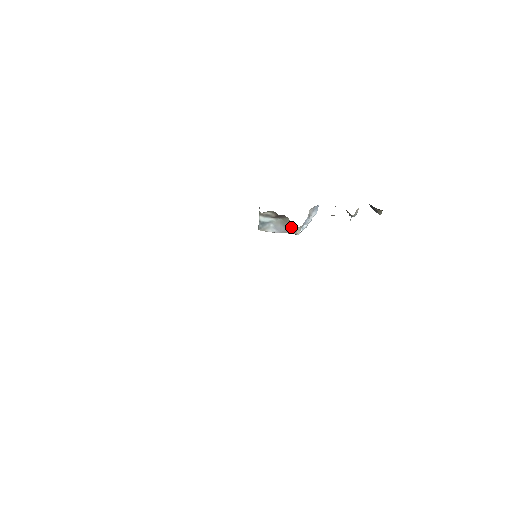
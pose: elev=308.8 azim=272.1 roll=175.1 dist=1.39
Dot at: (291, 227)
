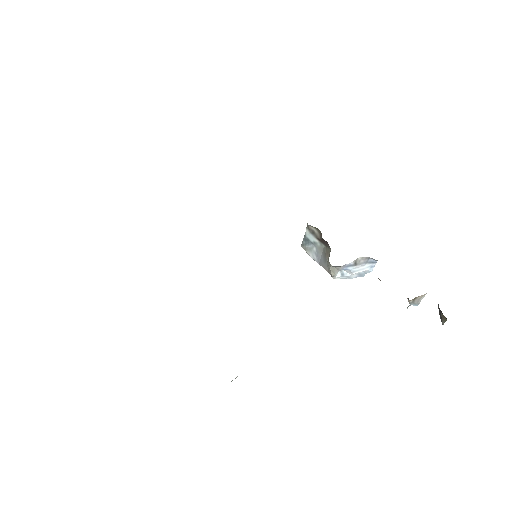
Dot at: (328, 262)
